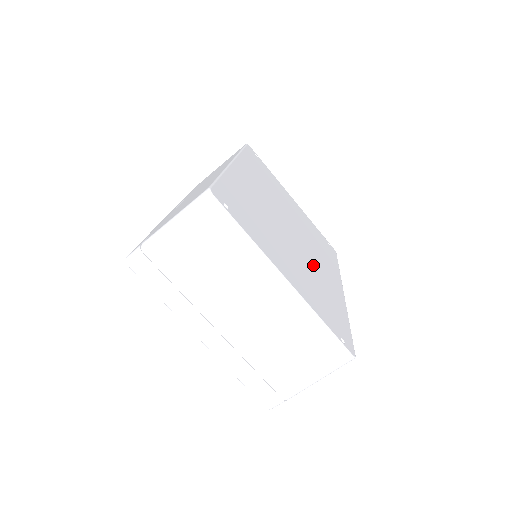
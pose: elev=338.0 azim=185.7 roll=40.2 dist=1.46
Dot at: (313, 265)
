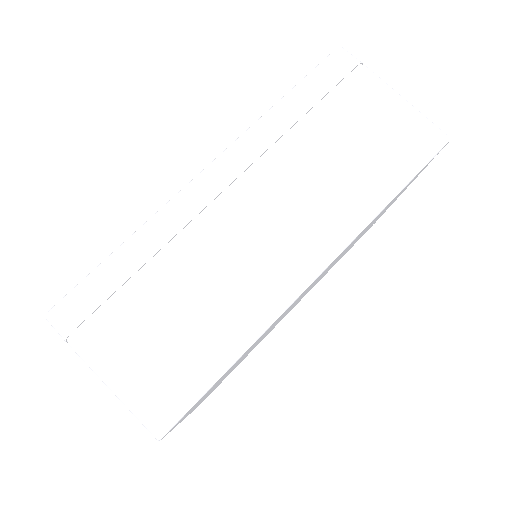
Dot at: occluded
